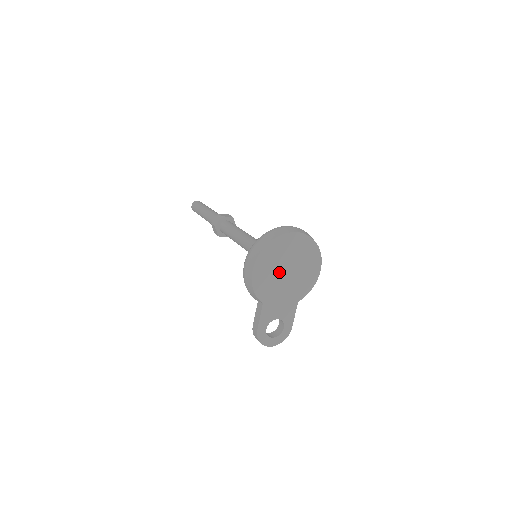
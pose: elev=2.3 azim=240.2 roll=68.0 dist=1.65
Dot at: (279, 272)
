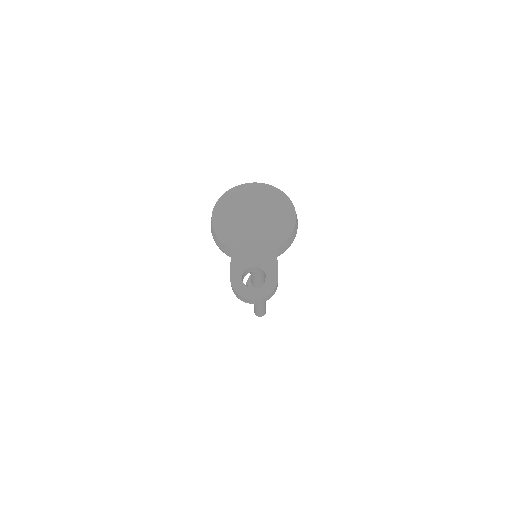
Dot at: (243, 218)
